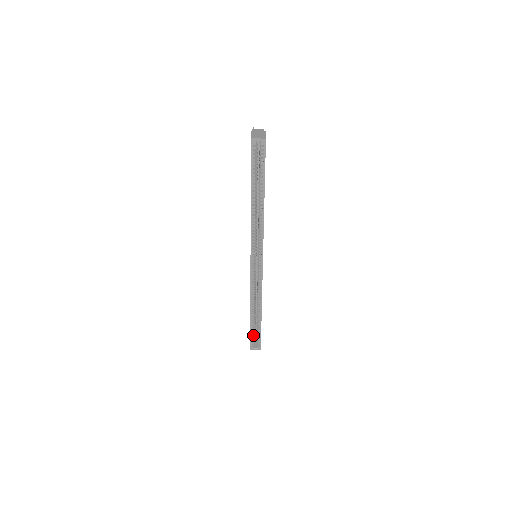
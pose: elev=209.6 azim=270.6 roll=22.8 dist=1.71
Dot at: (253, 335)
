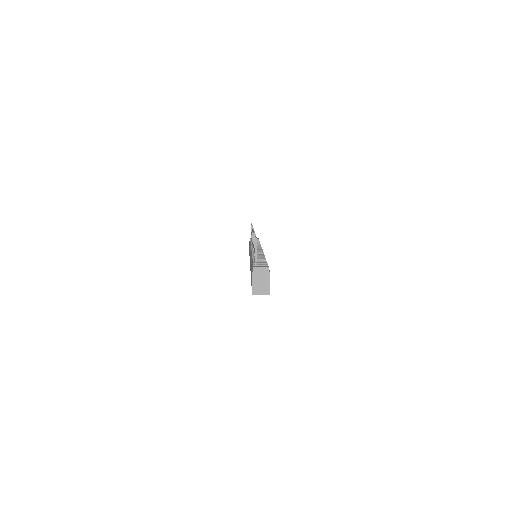
Dot at: occluded
